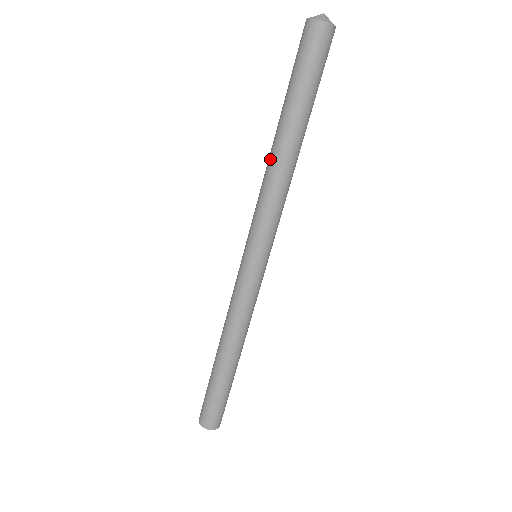
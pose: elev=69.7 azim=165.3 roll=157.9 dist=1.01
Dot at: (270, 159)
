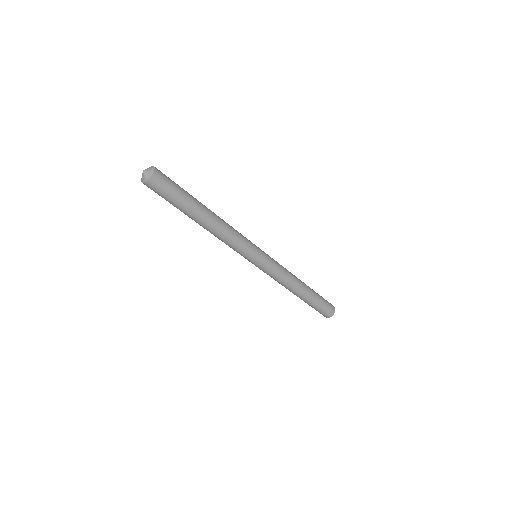
Dot at: occluded
